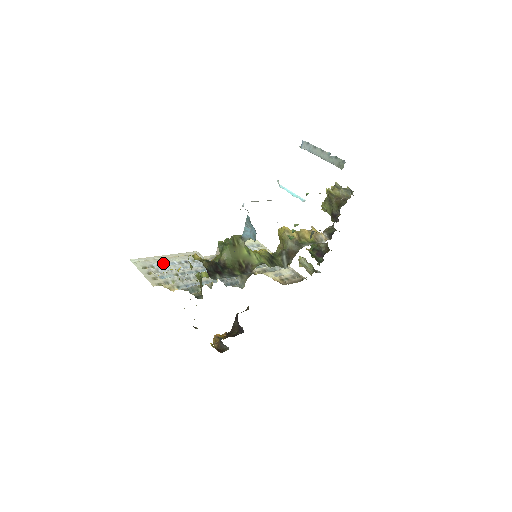
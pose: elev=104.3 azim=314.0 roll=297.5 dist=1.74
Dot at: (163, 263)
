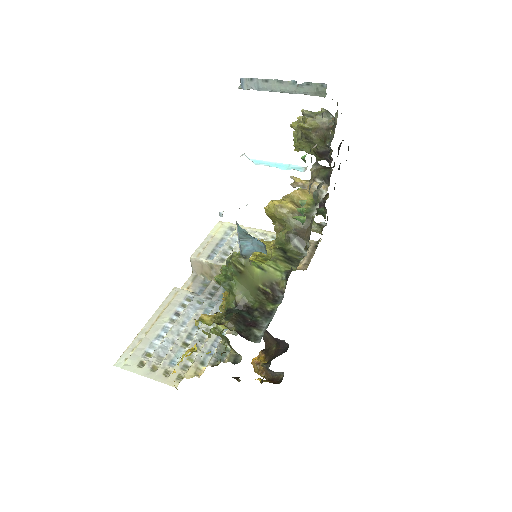
Dot at: (154, 338)
